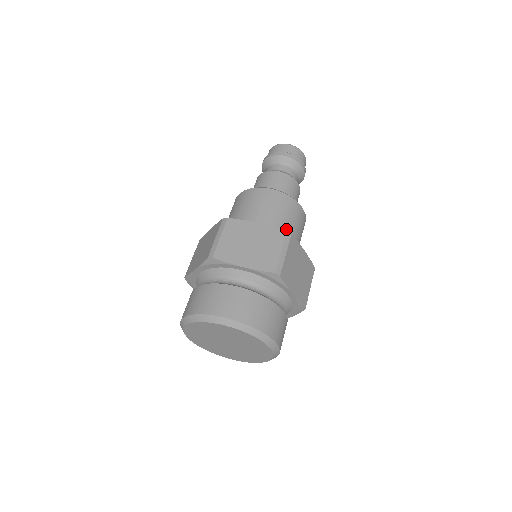
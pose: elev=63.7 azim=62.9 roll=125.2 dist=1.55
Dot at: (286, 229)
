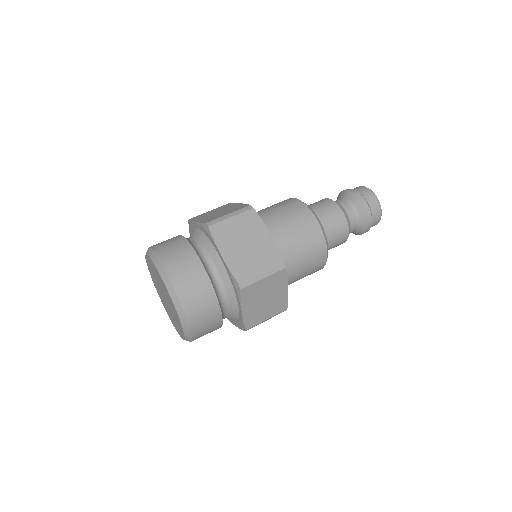
Dot at: (293, 259)
